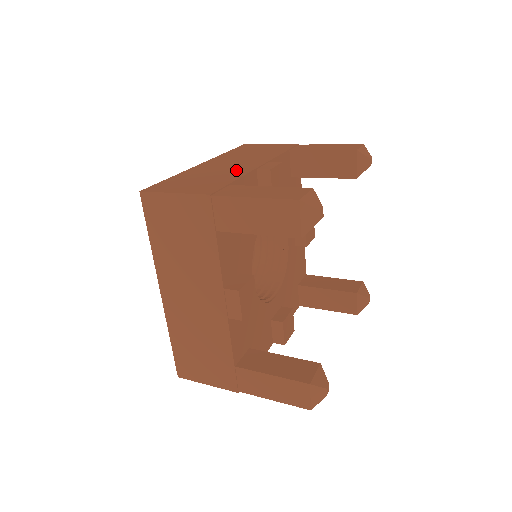
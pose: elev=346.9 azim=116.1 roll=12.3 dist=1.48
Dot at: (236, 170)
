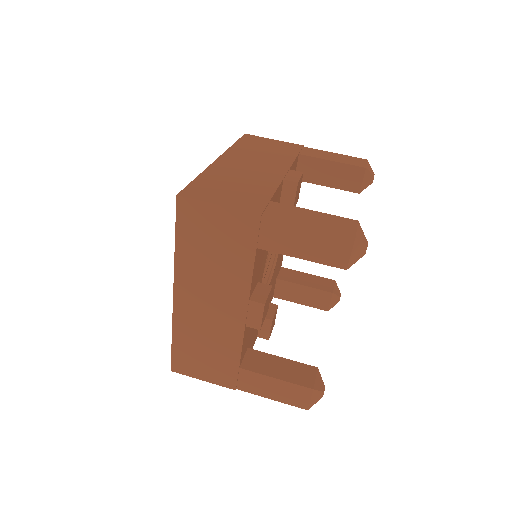
Dot at: (227, 331)
